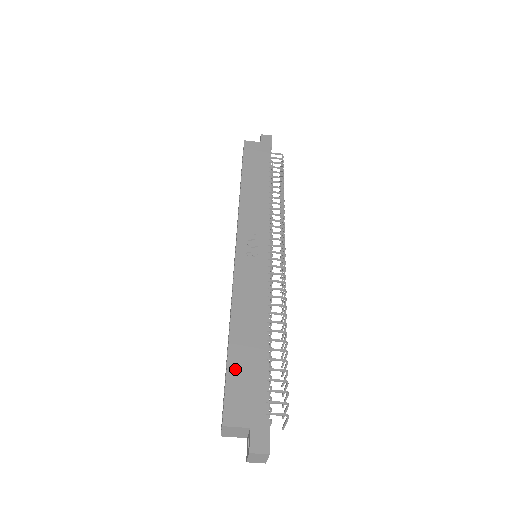
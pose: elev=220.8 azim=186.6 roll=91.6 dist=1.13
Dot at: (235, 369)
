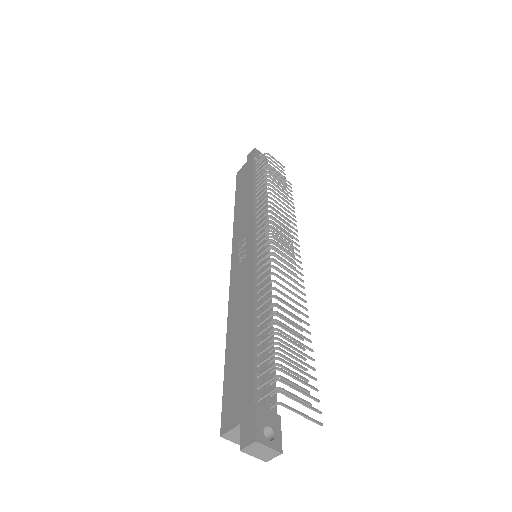
Dot at: (229, 373)
